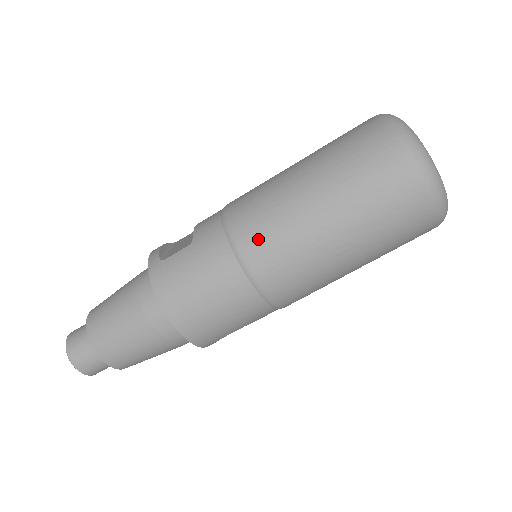
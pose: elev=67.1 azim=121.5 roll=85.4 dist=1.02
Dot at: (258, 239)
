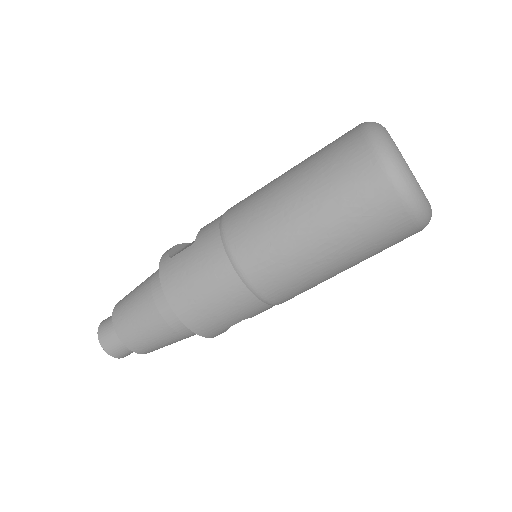
Dot at: (246, 239)
